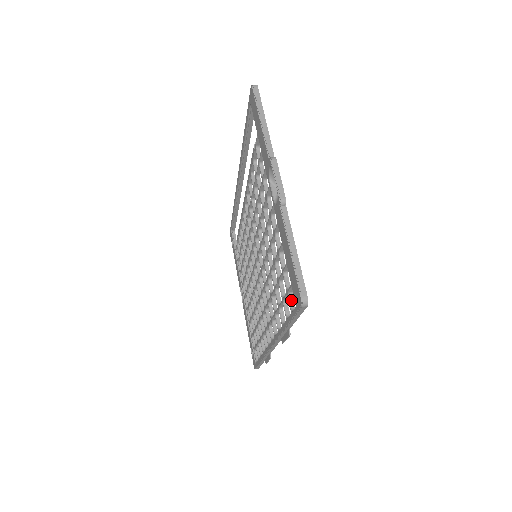
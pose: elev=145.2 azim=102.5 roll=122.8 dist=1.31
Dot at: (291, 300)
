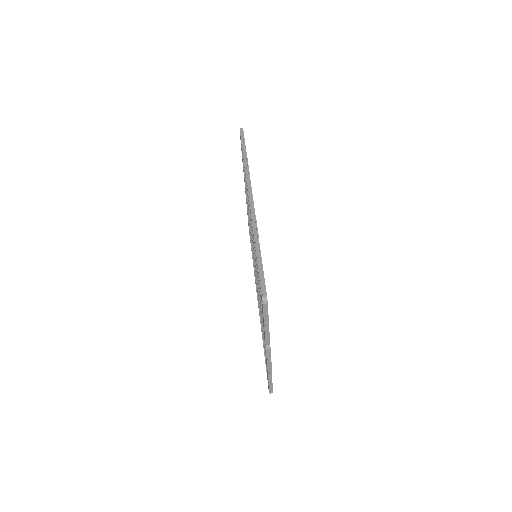
Dot at: occluded
